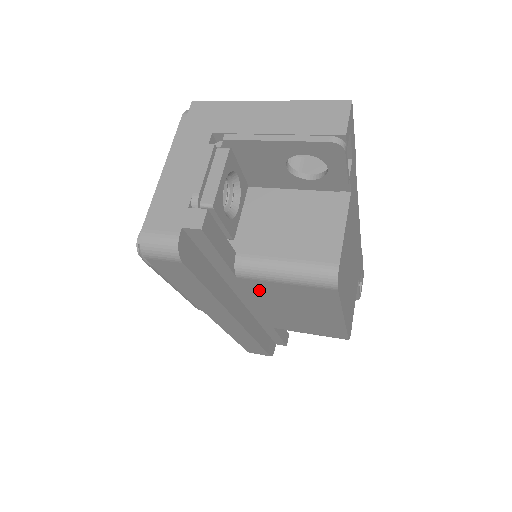
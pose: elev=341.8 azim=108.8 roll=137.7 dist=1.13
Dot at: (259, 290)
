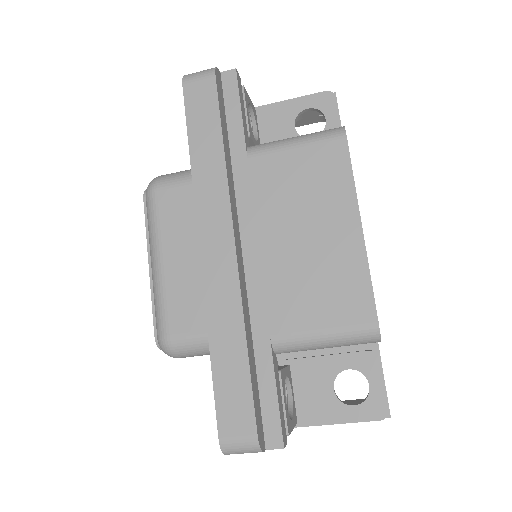
Dot at: (266, 183)
